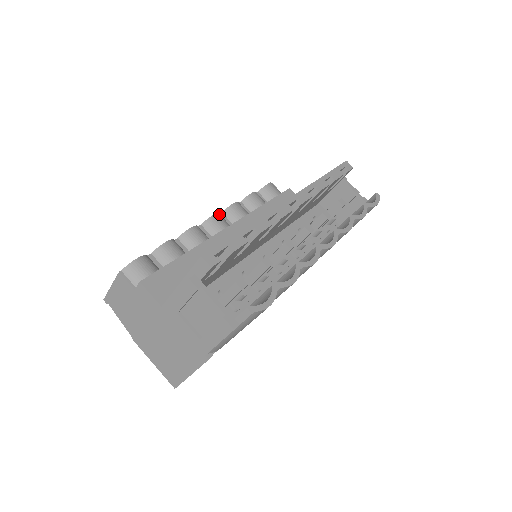
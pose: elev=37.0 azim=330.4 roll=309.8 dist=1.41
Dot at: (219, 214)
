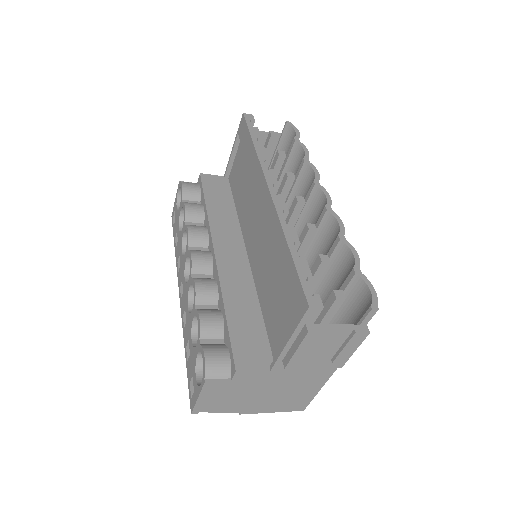
Dot at: (191, 250)
